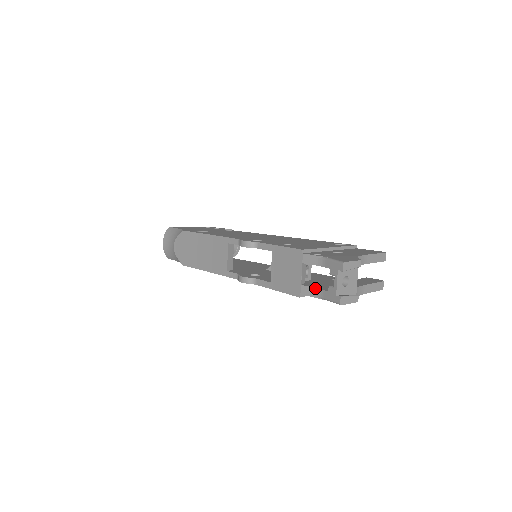
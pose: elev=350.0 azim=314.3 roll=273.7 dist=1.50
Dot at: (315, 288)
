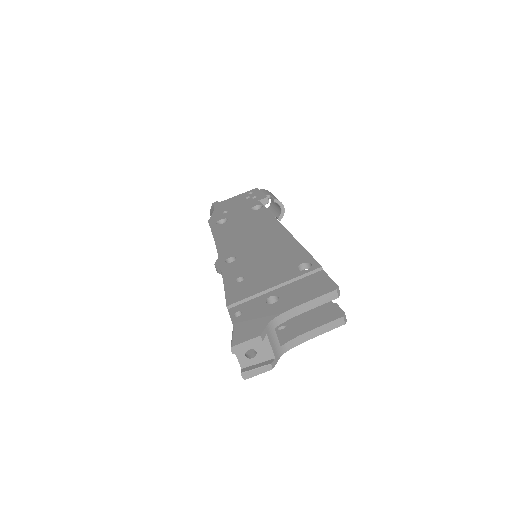
Dot at: occluded
